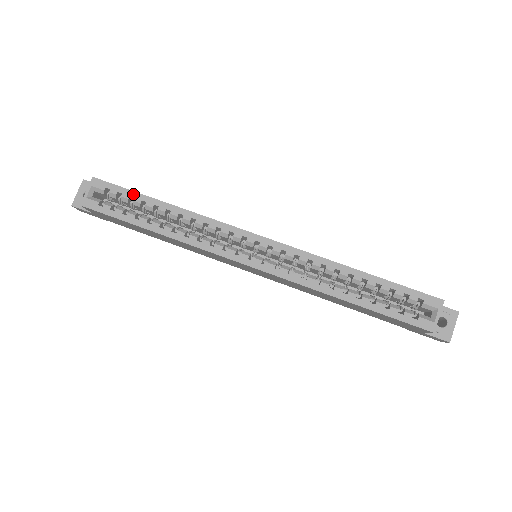
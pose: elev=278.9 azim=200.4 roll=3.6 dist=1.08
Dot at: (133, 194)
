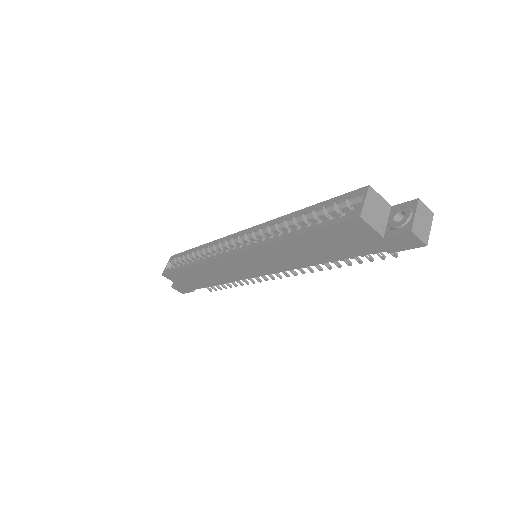
Dot at: (185, 252)
